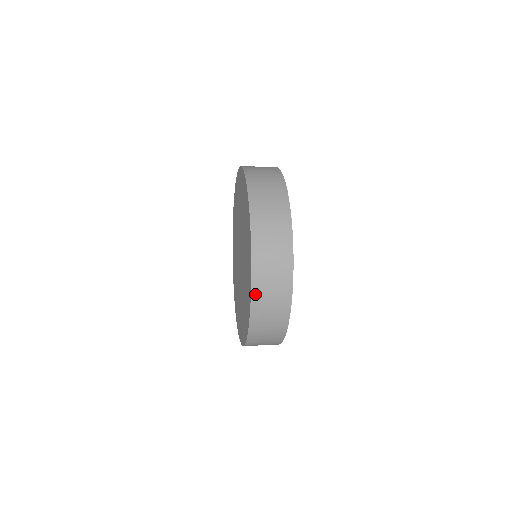
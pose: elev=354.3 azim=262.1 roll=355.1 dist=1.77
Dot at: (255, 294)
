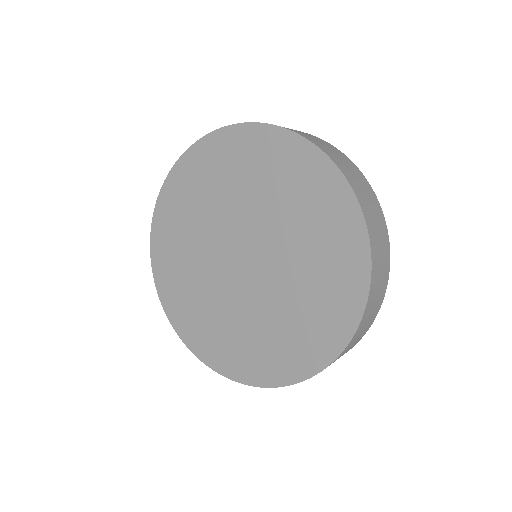
Dot at: (370, 298)
